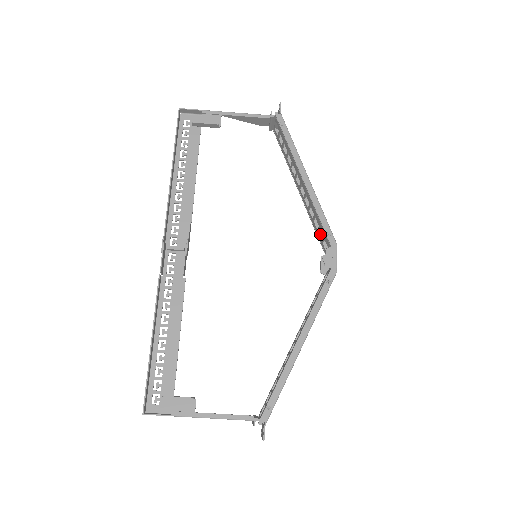
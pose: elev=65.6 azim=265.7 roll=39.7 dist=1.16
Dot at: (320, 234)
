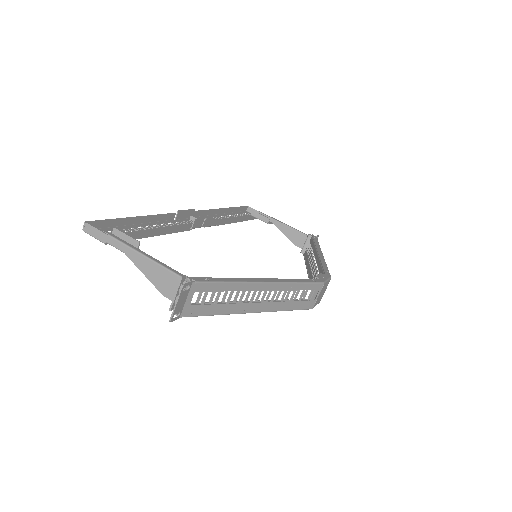
Dot at: occluded
